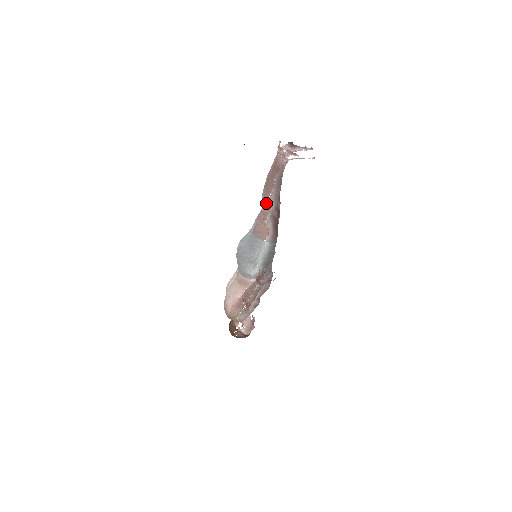
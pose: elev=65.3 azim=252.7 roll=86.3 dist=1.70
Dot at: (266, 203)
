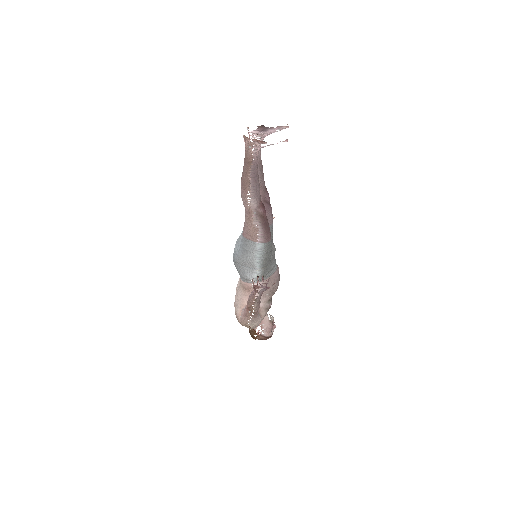
Dot at: (246, 202)
